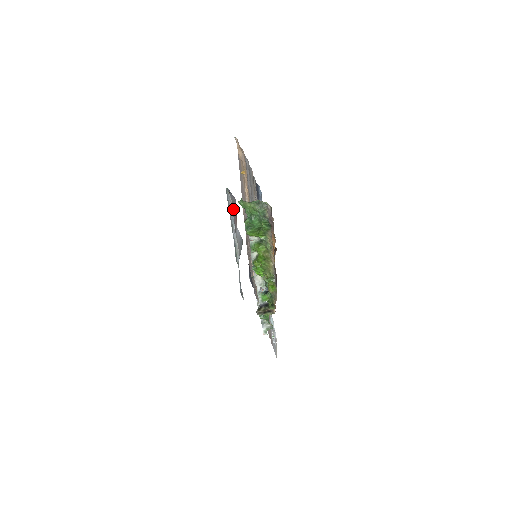
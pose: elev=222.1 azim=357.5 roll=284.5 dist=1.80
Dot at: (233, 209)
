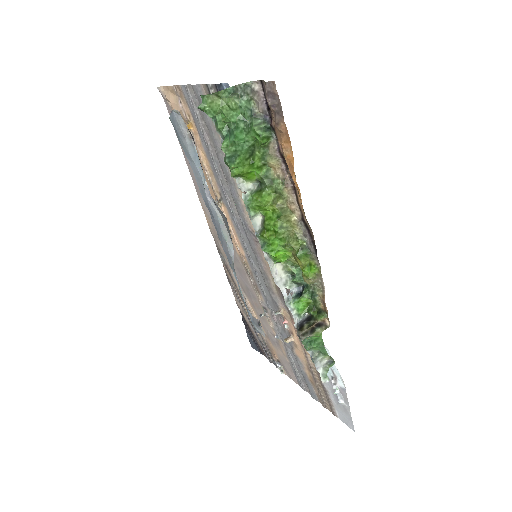
Dot at: (193, 142)
